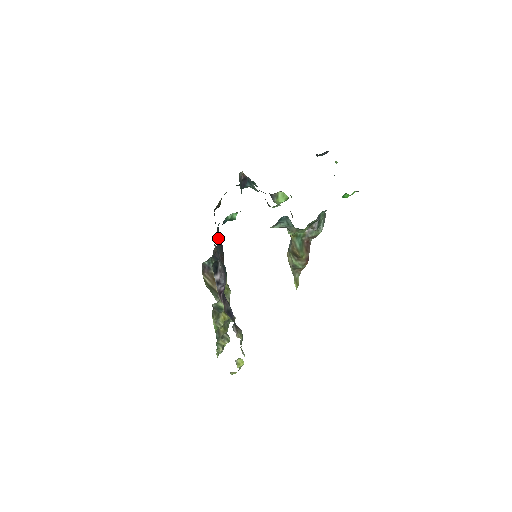
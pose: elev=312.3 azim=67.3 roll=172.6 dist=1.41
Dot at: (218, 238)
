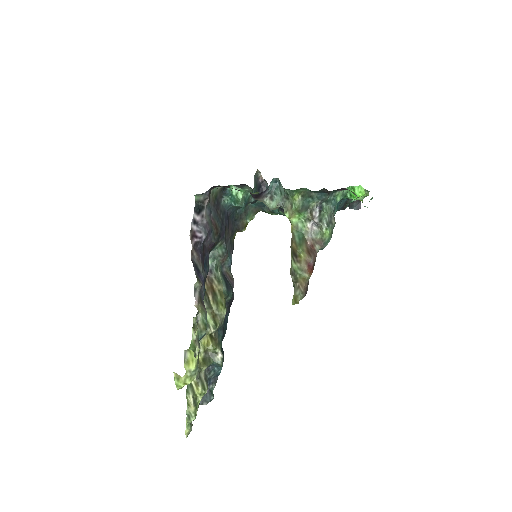
Dot at: (220, 214)
